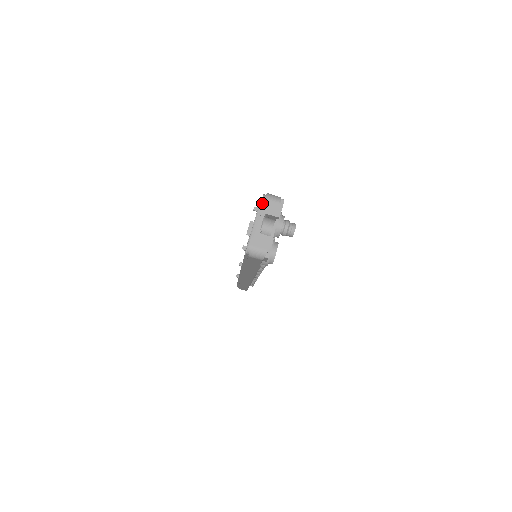
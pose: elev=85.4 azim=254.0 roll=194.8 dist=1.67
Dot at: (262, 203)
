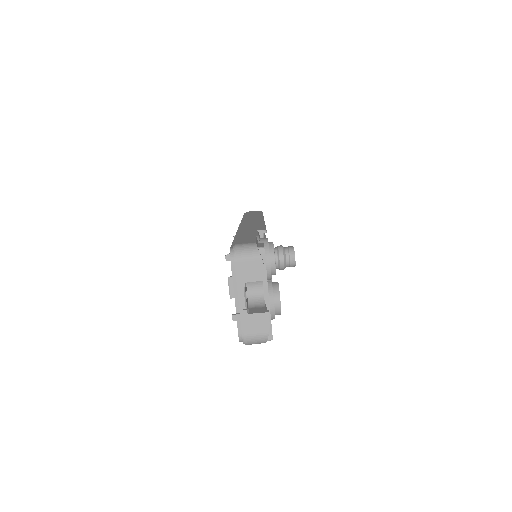
Dot at: (233, 267)
